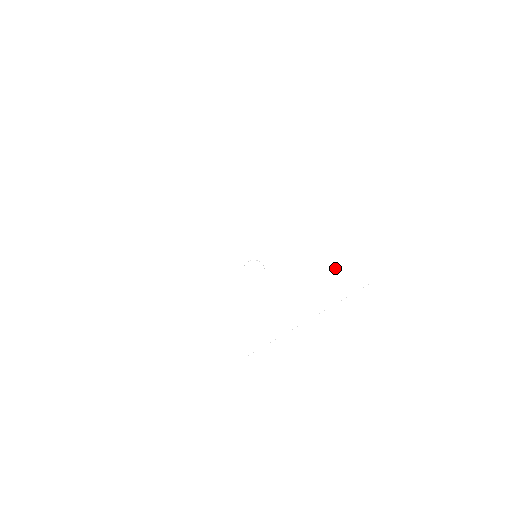
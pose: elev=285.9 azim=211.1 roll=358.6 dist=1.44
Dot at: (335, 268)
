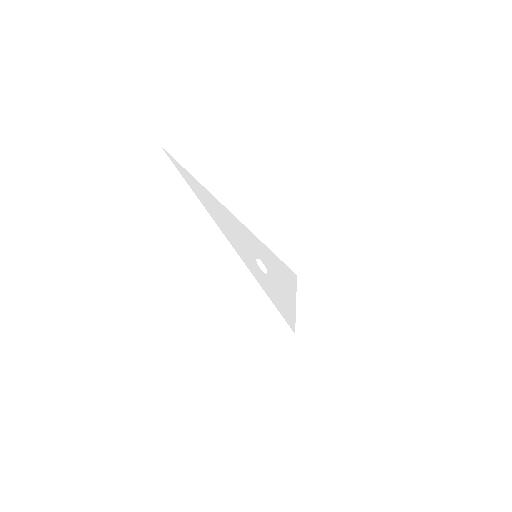
Dot at: (284, 268)
